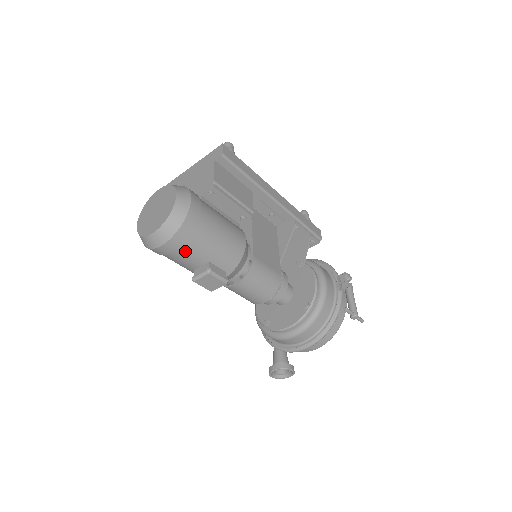
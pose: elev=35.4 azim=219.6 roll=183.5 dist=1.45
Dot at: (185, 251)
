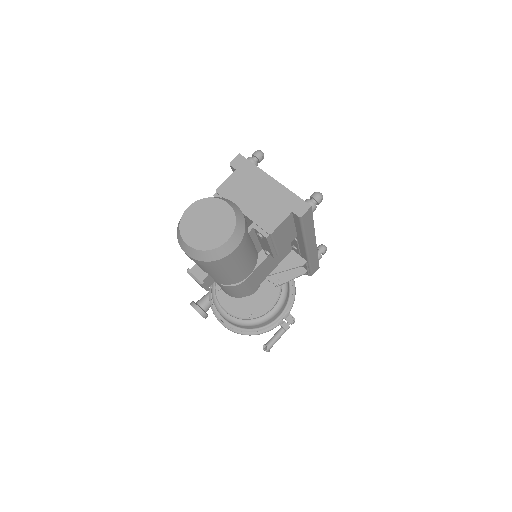
Dot at: occluded
